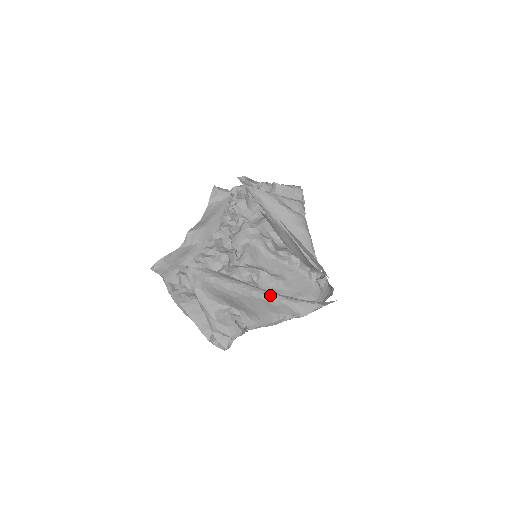
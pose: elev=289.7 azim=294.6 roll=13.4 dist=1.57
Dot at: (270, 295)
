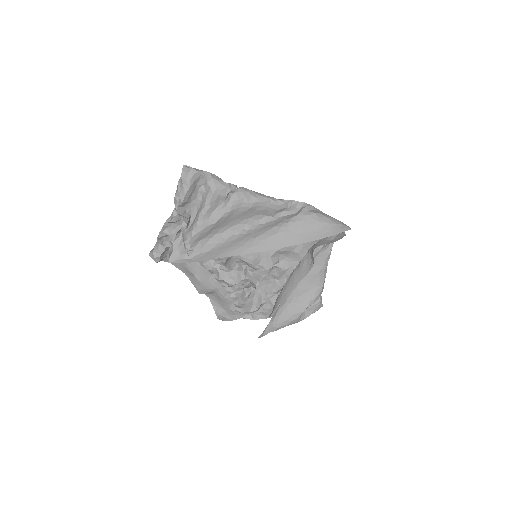
Dot at: occluded
